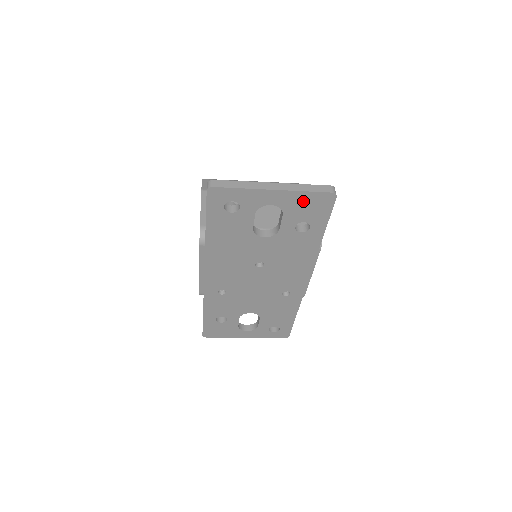
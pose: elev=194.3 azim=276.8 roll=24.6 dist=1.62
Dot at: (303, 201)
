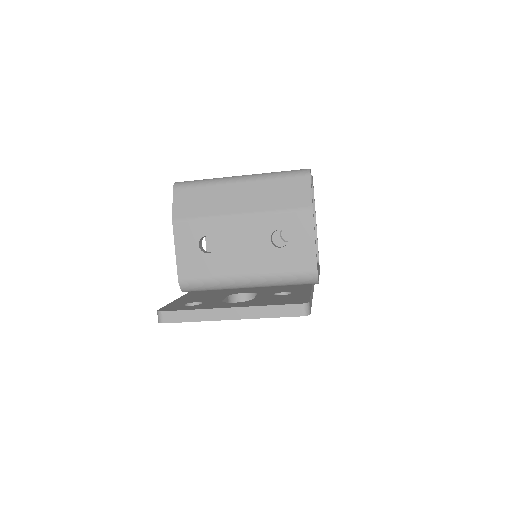
Dot at: occluded
